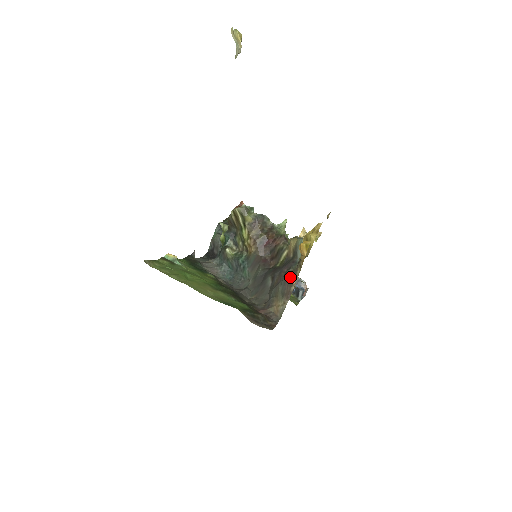
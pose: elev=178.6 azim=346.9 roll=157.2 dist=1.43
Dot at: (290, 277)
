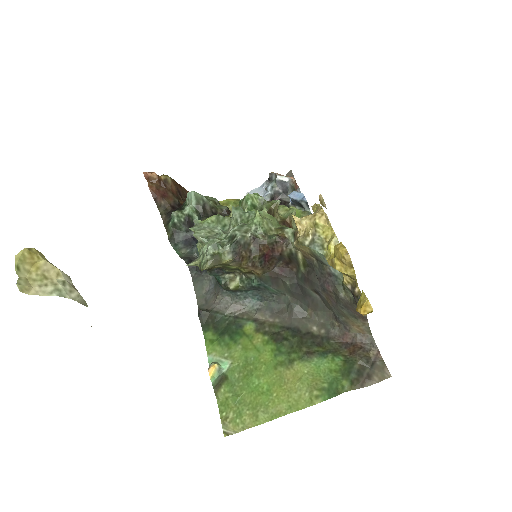
Dot at: (352, 307)
